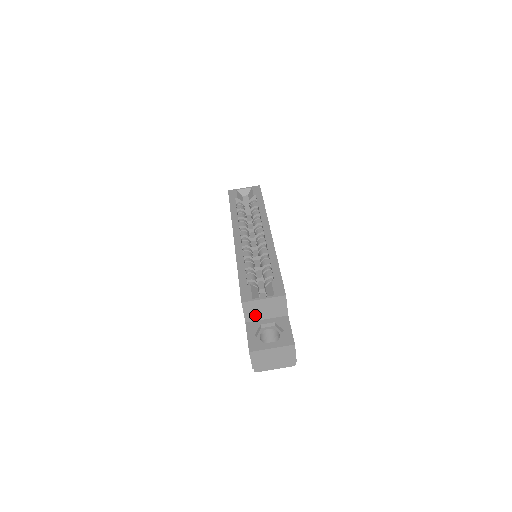
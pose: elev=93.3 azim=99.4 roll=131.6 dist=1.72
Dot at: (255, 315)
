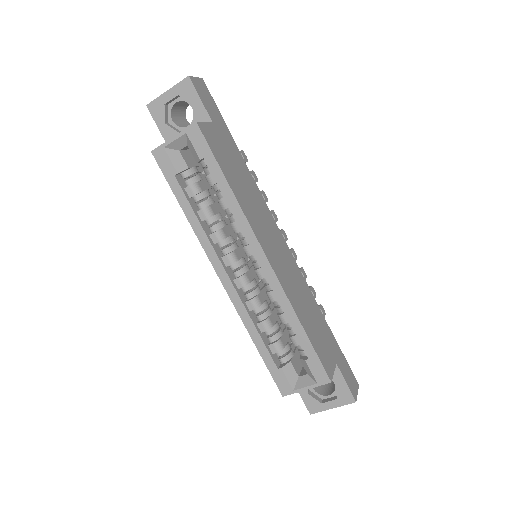
Dot at: occluded
